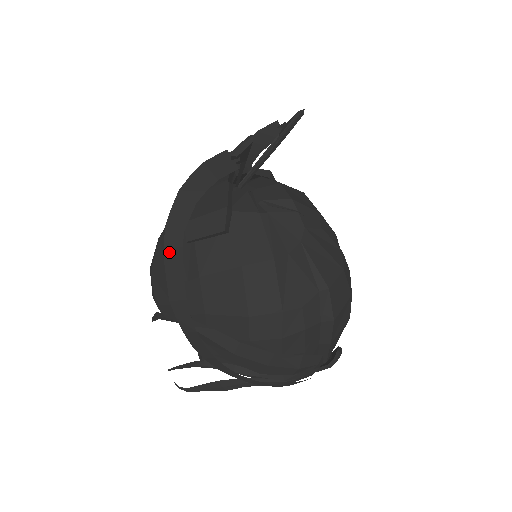
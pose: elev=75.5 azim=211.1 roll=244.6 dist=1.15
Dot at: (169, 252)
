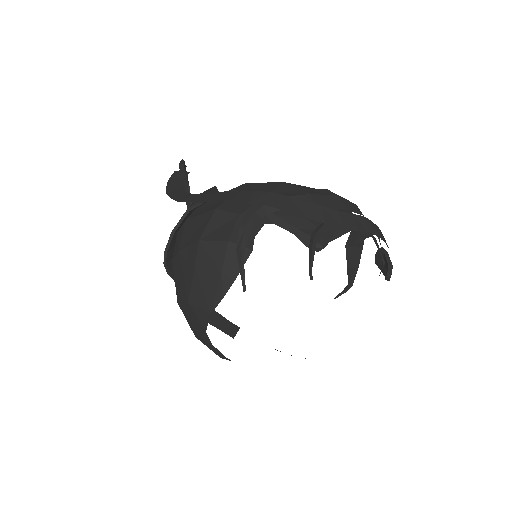
Dot at: (197, 200)
